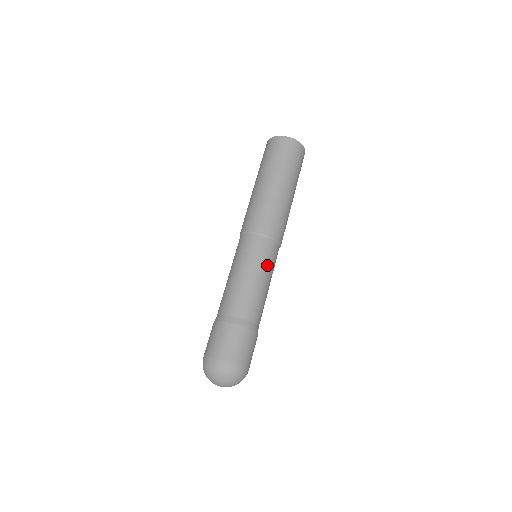
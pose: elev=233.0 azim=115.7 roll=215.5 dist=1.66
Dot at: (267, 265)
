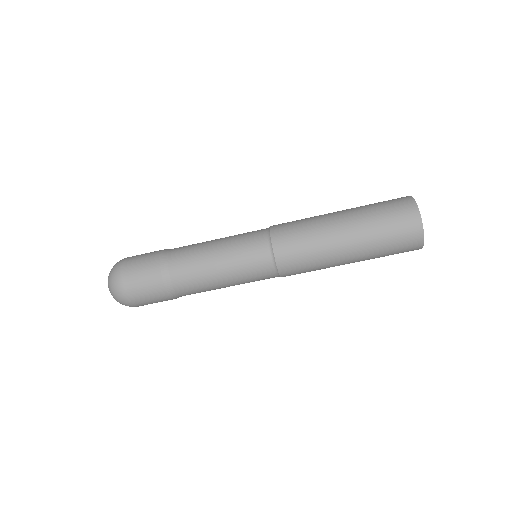
Dot at: (245, 281)
